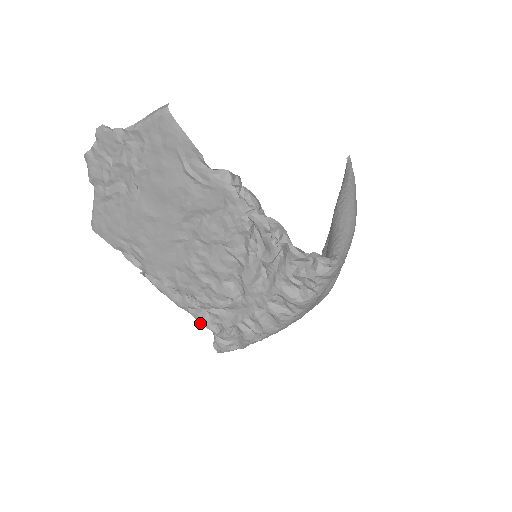
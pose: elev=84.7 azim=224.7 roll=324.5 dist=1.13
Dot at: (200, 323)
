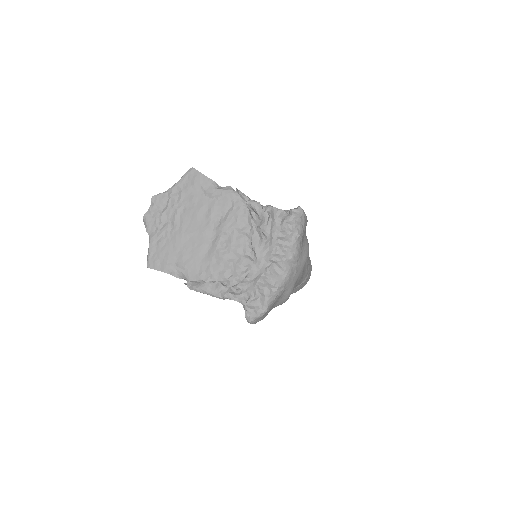
Dot at: occluded
